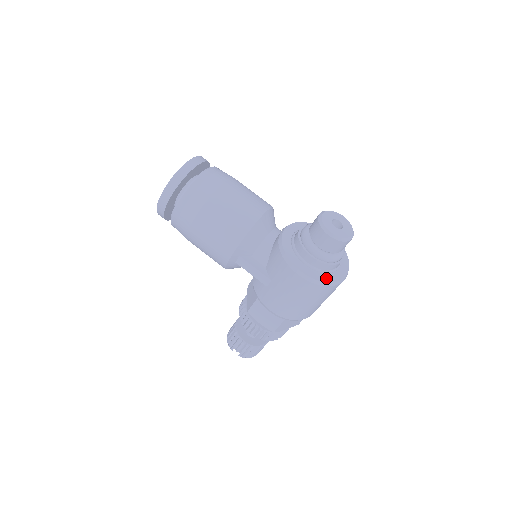
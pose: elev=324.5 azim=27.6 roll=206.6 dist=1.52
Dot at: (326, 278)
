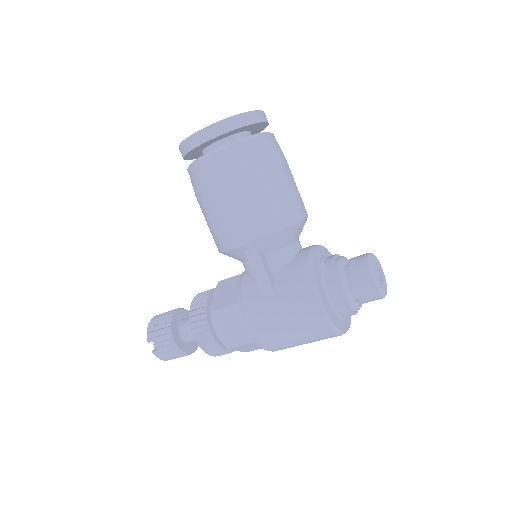
Dot at: (337, 323)
